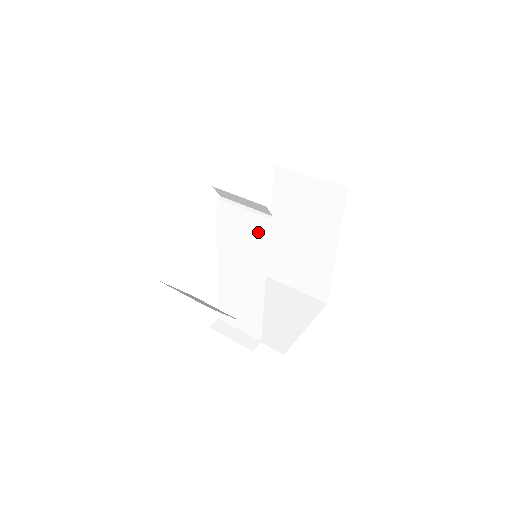
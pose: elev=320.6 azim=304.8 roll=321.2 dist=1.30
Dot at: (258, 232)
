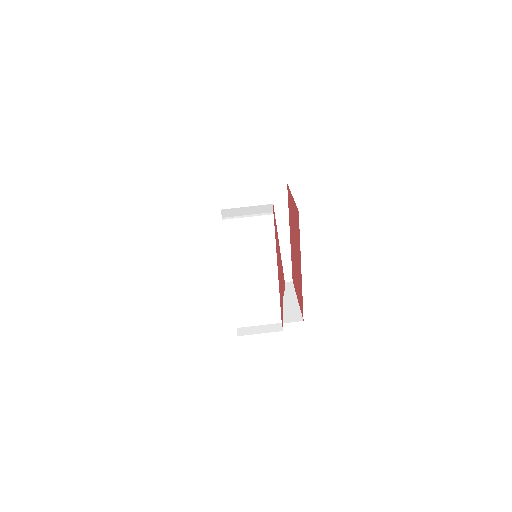
Dot at: (265, 230)
